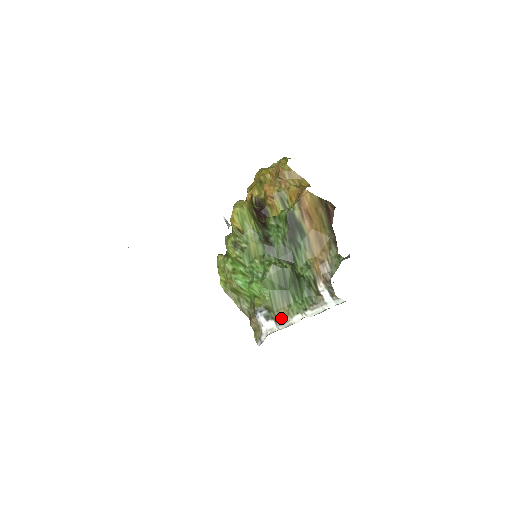
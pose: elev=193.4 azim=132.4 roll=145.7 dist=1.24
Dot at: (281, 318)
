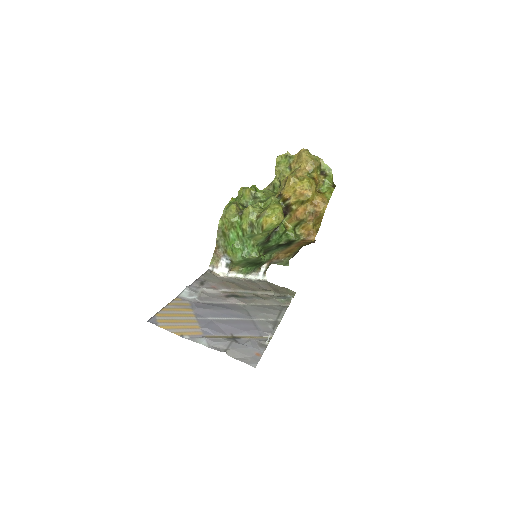
Dot at: (233, 269)
